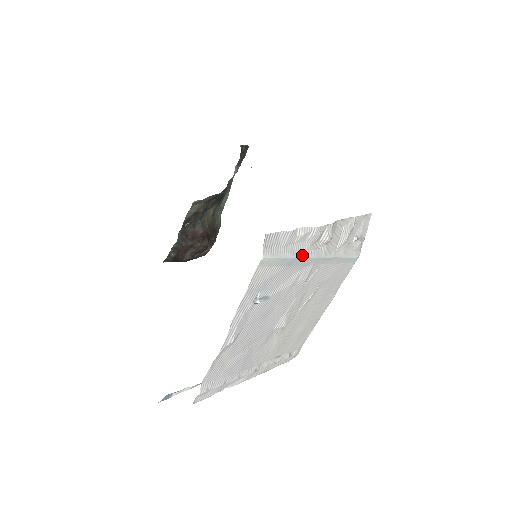
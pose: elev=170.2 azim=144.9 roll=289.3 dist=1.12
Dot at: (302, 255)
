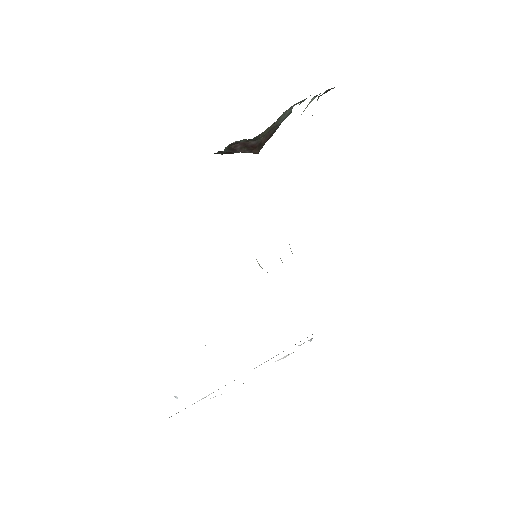
Dot at: occluded
